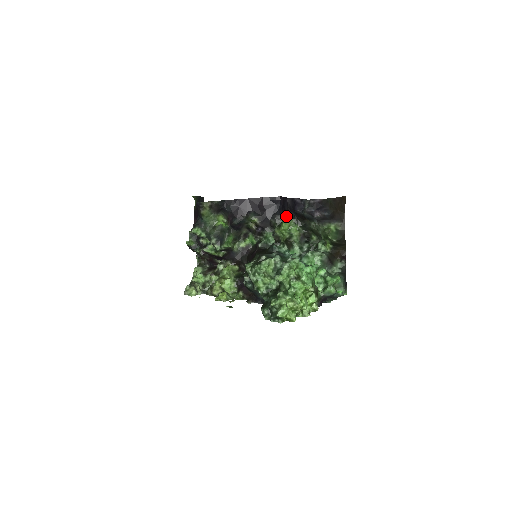
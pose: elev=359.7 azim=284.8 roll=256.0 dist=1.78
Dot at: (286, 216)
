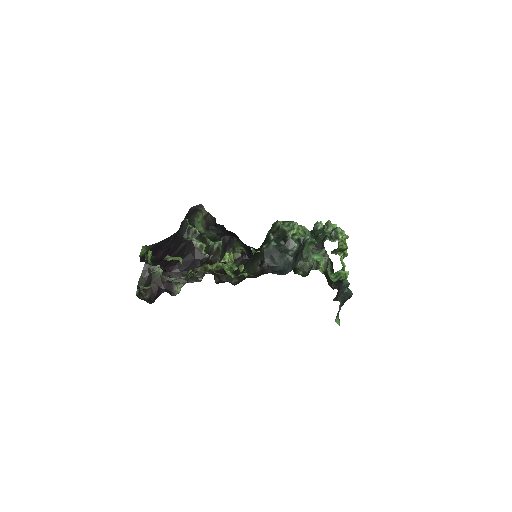
Dot at: occluded
